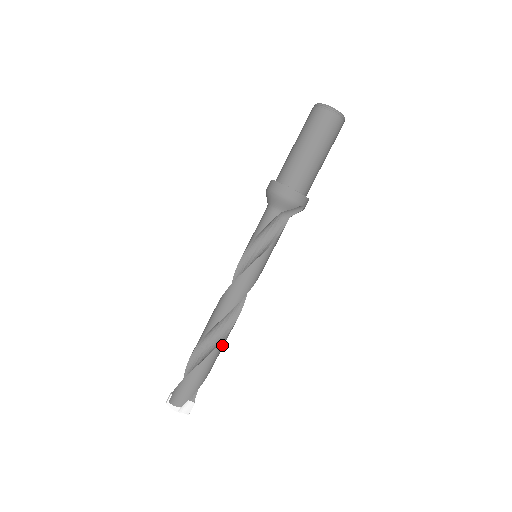
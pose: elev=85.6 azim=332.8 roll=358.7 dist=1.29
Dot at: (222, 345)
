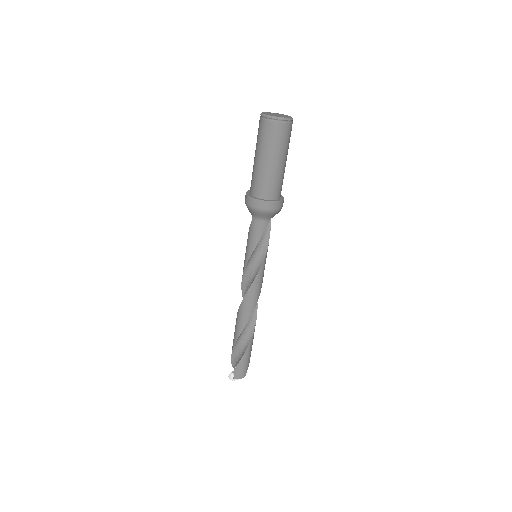
Dot at: (255, 325)
